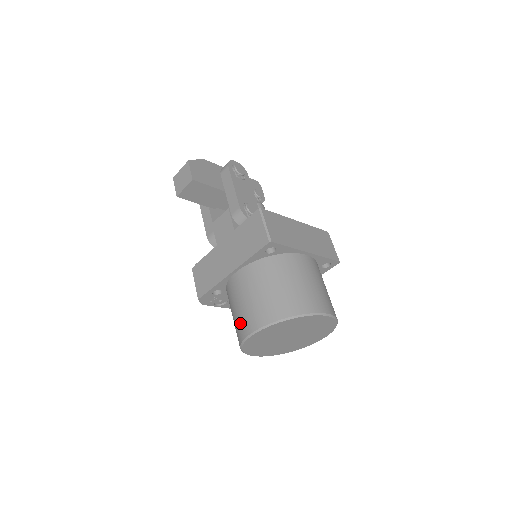
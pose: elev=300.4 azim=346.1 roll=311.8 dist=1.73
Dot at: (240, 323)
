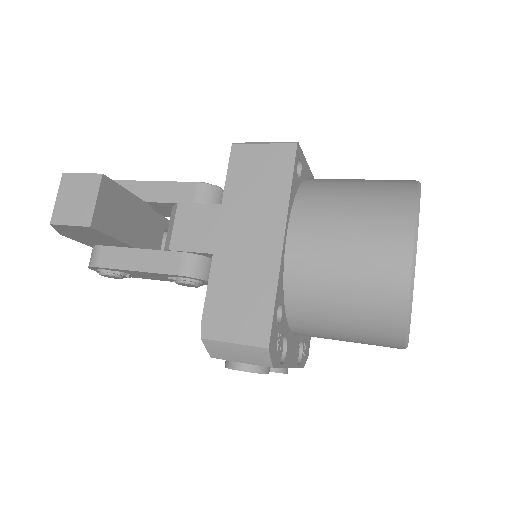
Dot at: (377, 269)
